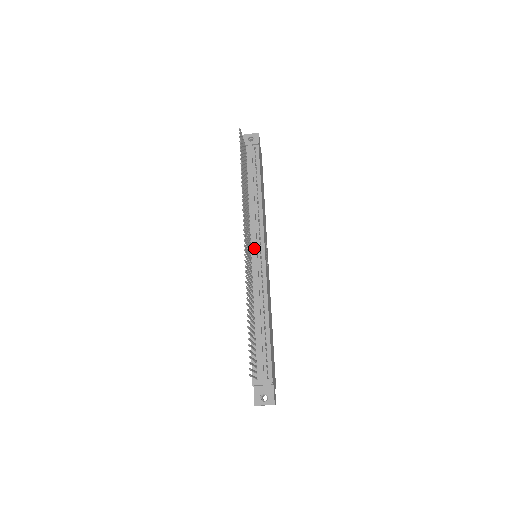
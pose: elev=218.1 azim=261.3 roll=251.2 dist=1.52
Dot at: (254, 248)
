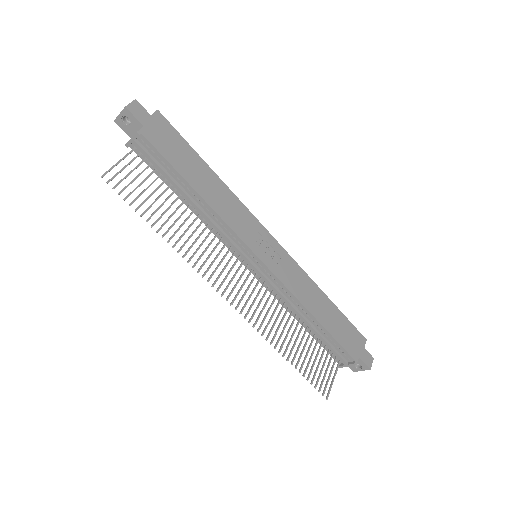
Dot at: (246, 262)
